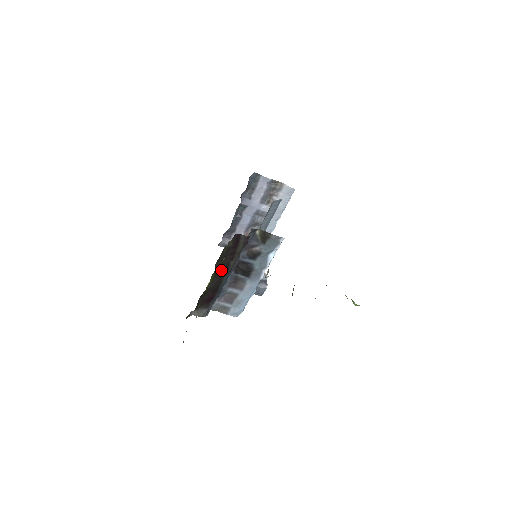
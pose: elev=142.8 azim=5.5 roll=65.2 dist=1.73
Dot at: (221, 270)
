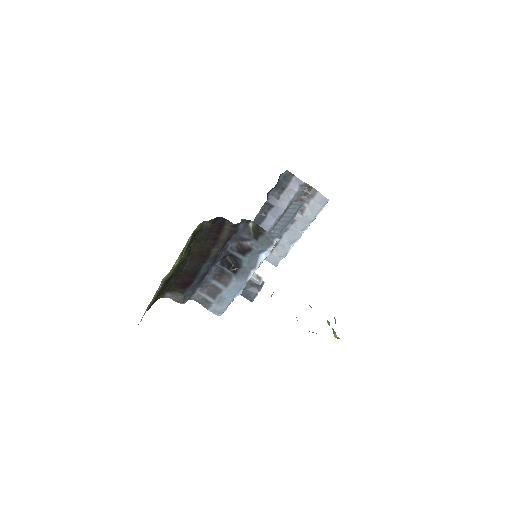
Dot at: (200, 254)
